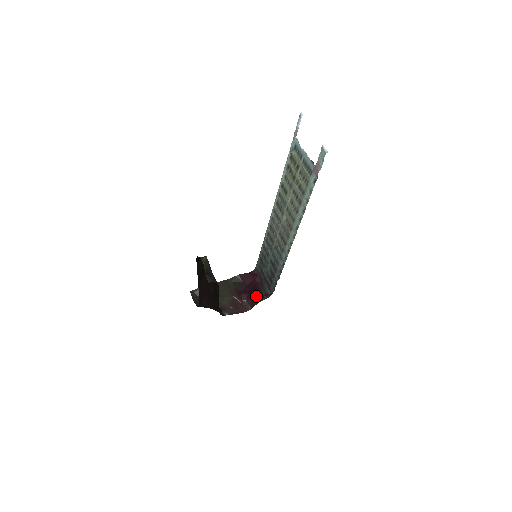
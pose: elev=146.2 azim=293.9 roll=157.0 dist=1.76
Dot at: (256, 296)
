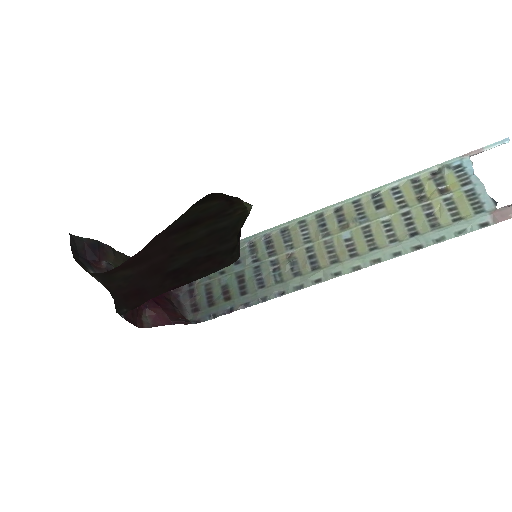
Dot at: (168, 311)
